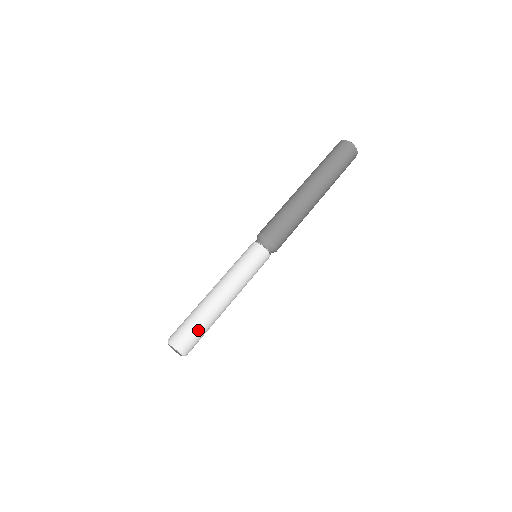
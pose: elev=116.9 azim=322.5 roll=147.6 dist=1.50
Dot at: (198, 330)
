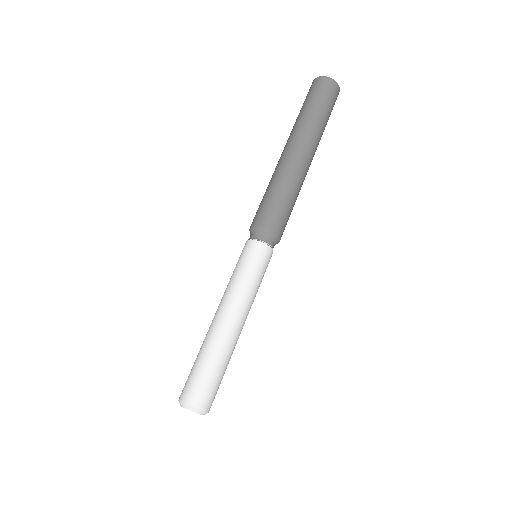
Dot at: (212, 376)
